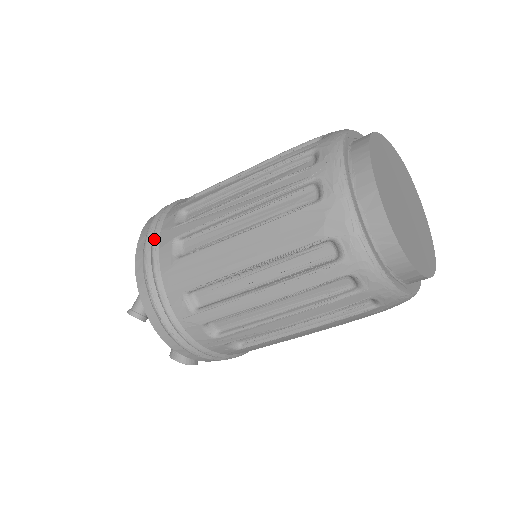
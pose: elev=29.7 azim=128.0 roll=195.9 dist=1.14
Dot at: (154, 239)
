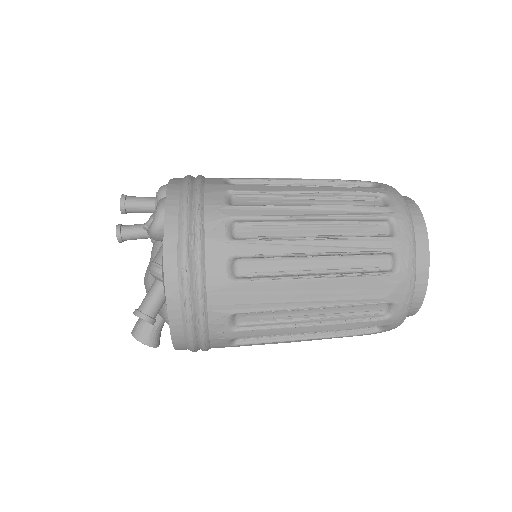
Dot at: (200, 249)
